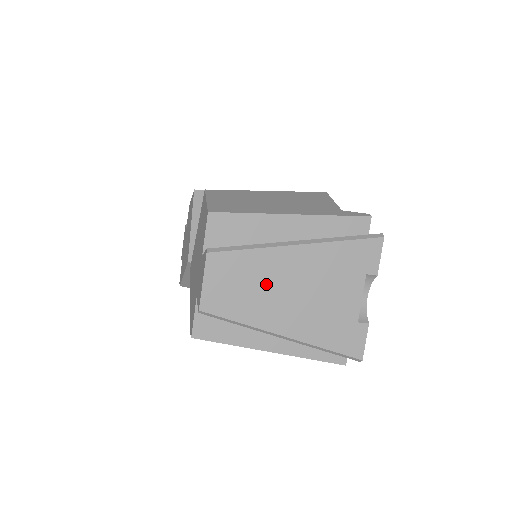
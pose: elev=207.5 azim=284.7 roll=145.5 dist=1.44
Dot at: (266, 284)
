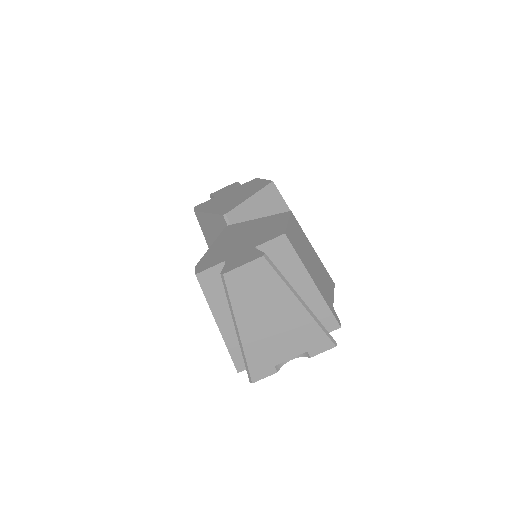
Dot at: (265, 301)
